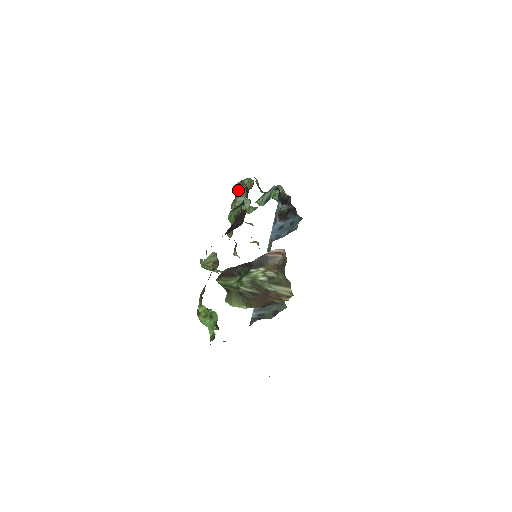
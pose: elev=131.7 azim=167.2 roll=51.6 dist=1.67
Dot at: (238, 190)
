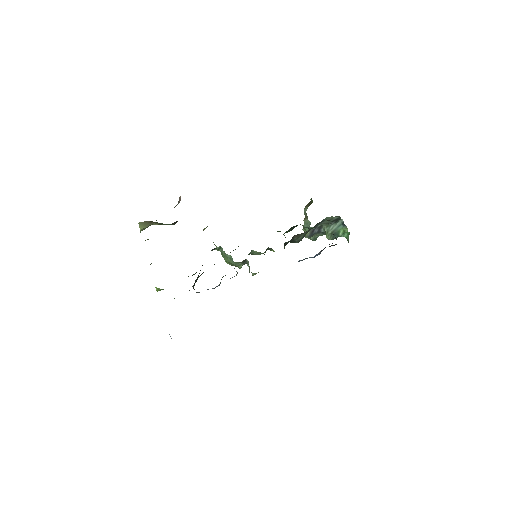
Dot at: (305, 210)
